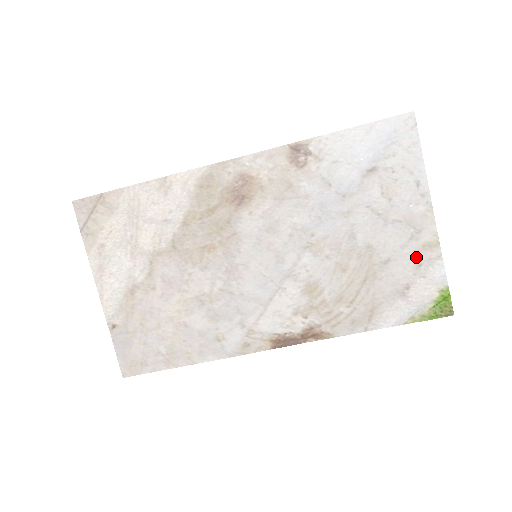
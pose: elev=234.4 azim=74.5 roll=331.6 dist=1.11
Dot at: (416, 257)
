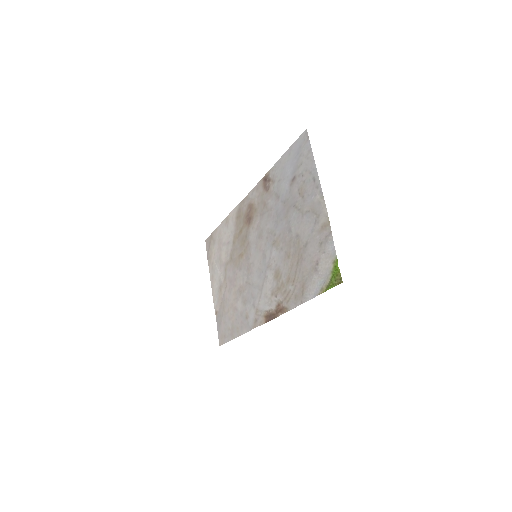
Dot at: (319, 237)
